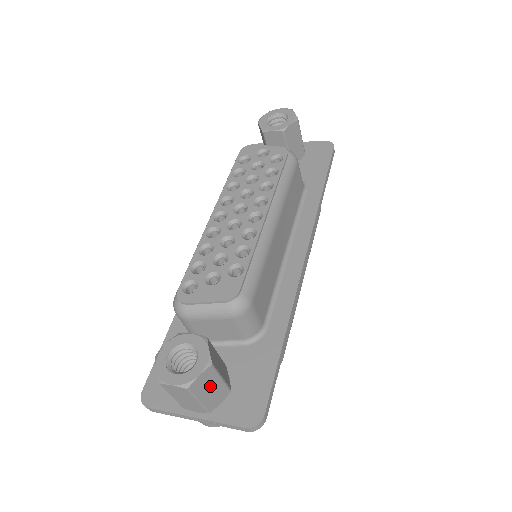
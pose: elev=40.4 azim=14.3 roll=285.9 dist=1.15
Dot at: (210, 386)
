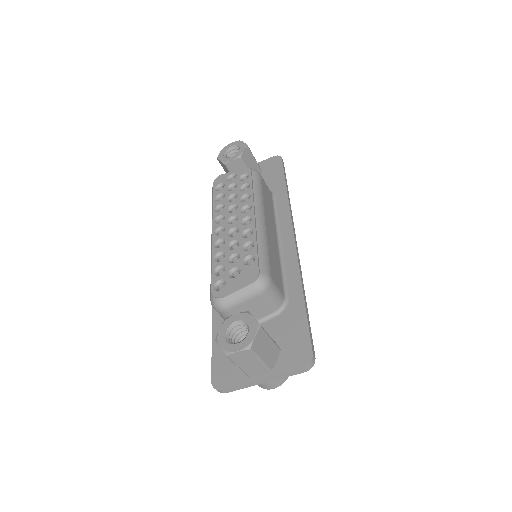
Dot at: (265, 346)
